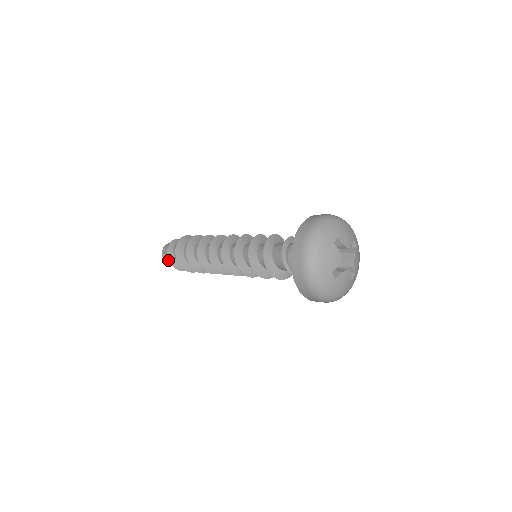
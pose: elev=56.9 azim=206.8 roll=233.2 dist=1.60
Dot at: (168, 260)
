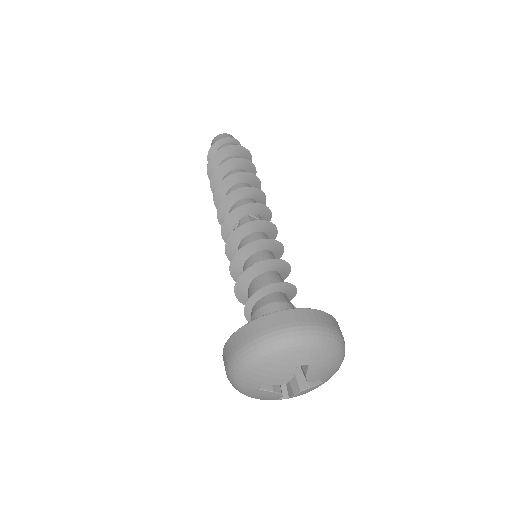
Dot at: occluded
